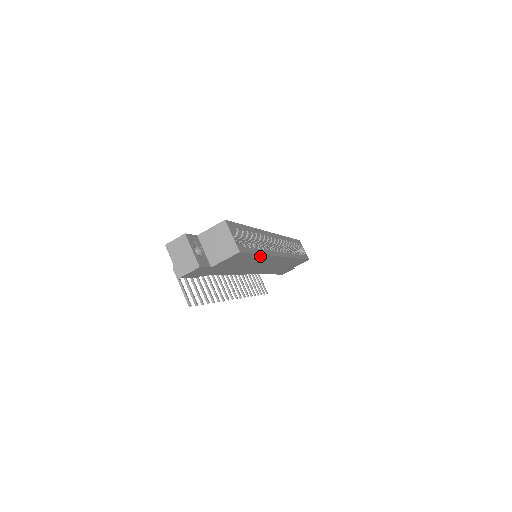
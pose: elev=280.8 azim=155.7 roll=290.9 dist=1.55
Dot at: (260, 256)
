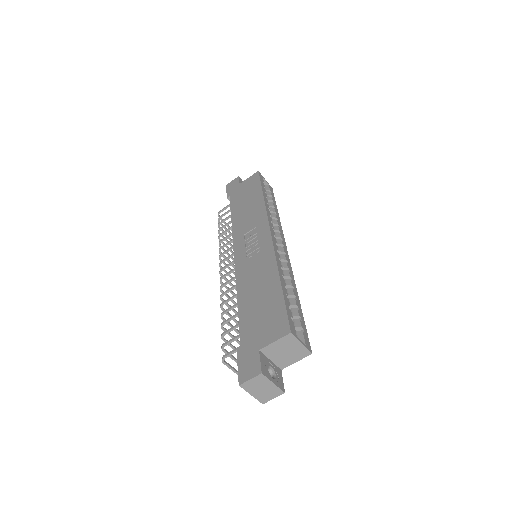
Dot at: occluded
